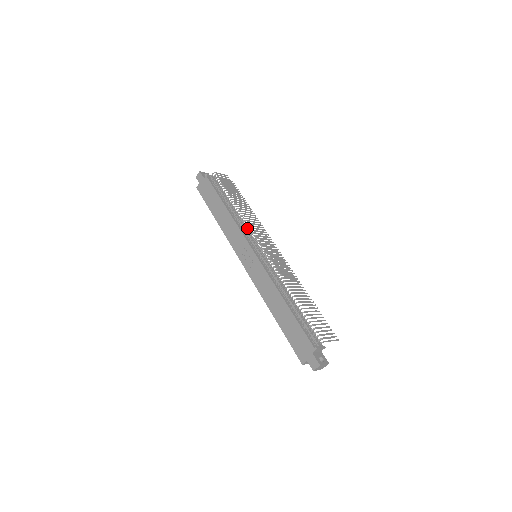
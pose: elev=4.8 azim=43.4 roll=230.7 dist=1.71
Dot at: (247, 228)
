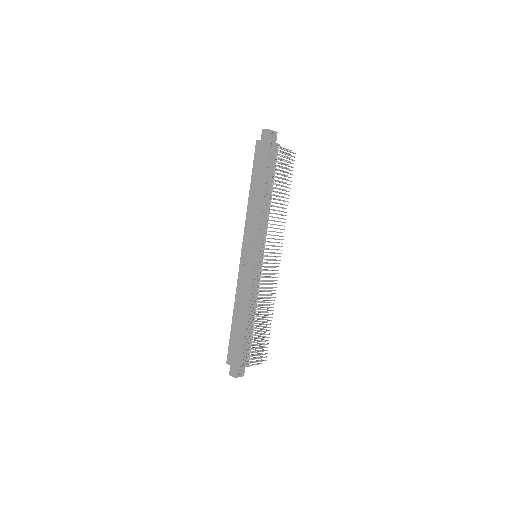
Dot at: (267, 226)
